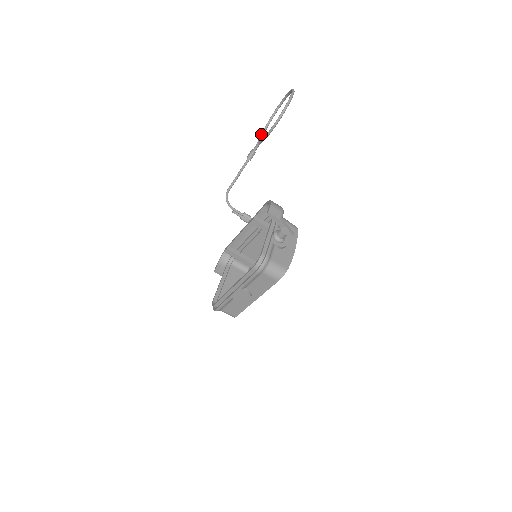
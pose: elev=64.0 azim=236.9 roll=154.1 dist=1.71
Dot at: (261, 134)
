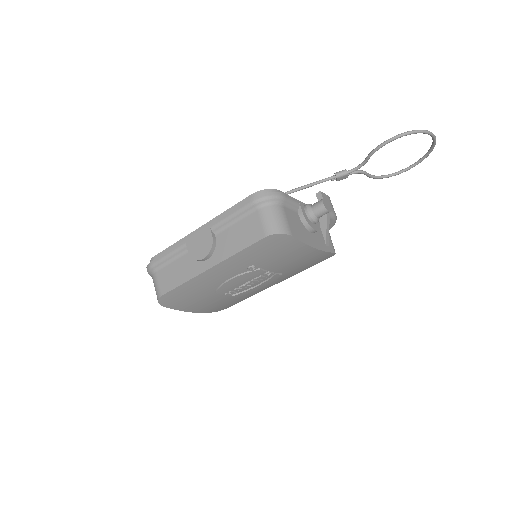
Dot at: (366, 172)
